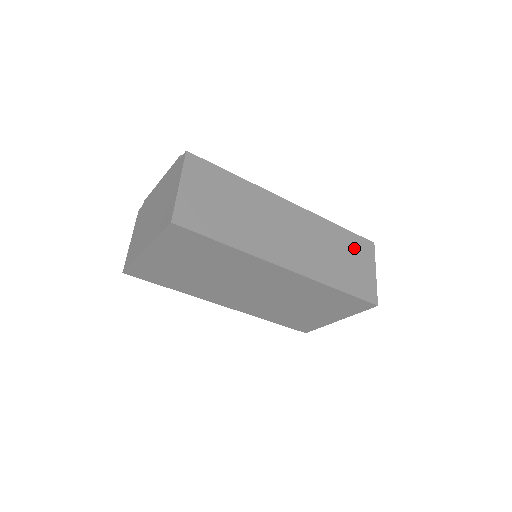
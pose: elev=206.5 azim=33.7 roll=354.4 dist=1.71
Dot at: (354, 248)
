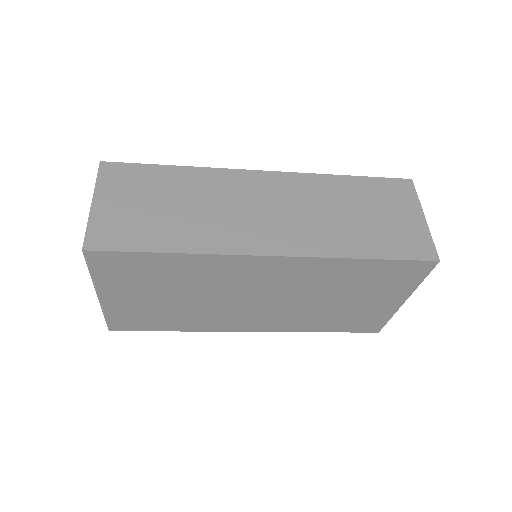
Dot at: (378, 196)
